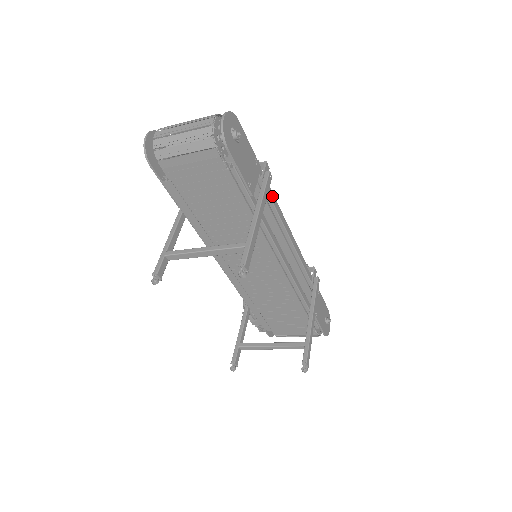
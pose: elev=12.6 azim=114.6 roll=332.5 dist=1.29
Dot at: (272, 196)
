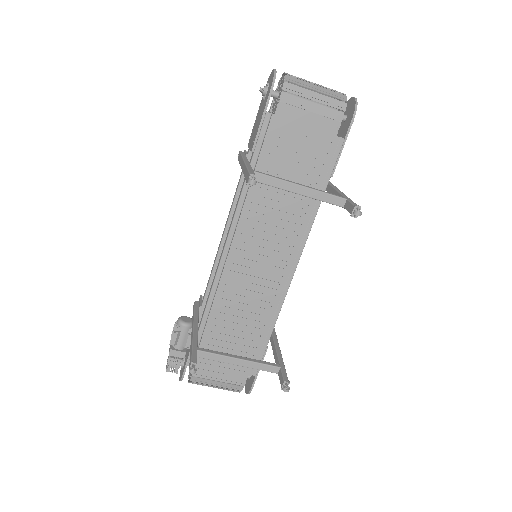
Dot at: occluded
